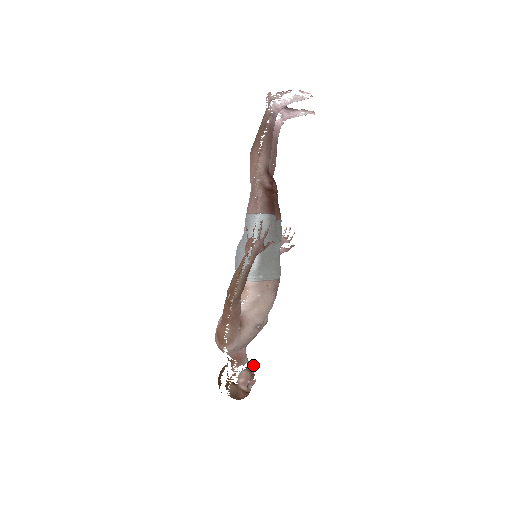
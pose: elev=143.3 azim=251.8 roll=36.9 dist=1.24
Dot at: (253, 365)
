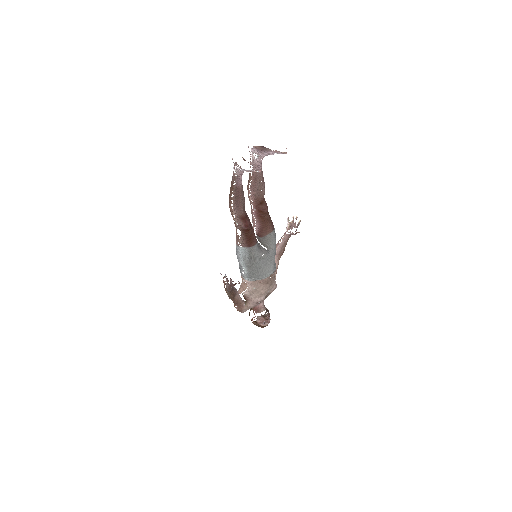
Dot at: (267, 313)
